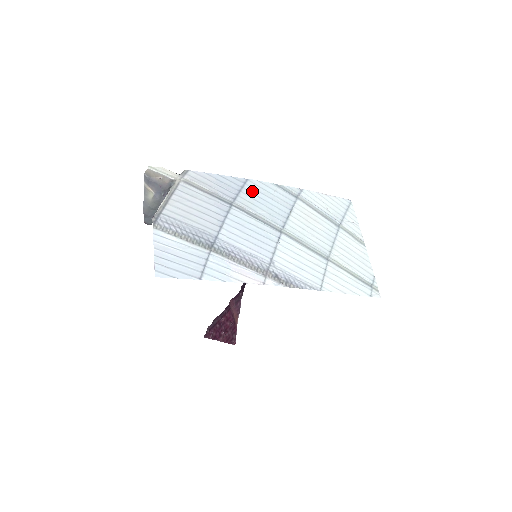
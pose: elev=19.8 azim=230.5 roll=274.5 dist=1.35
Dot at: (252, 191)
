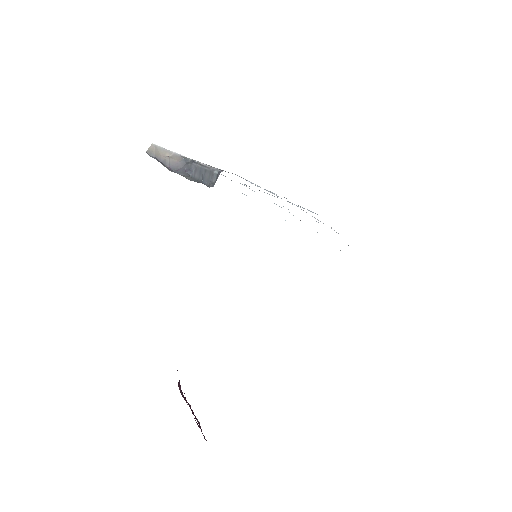
Dot at: occluded
